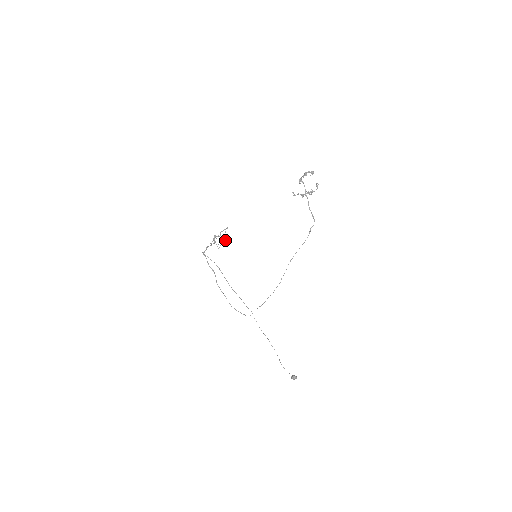
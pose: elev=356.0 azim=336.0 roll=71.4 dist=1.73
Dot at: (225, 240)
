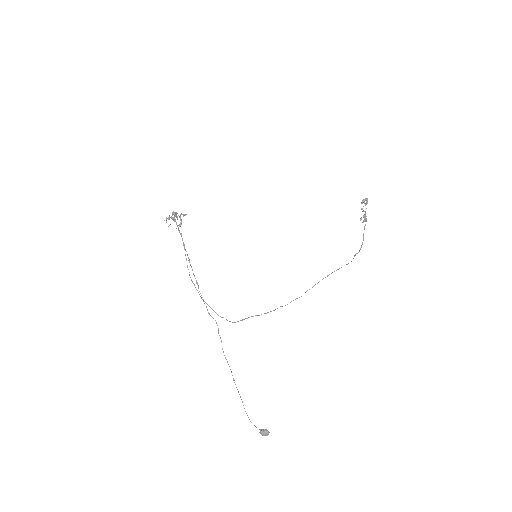
Dot at: occluded
